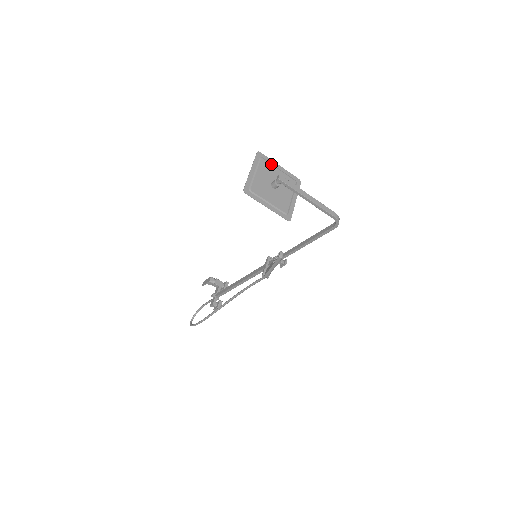
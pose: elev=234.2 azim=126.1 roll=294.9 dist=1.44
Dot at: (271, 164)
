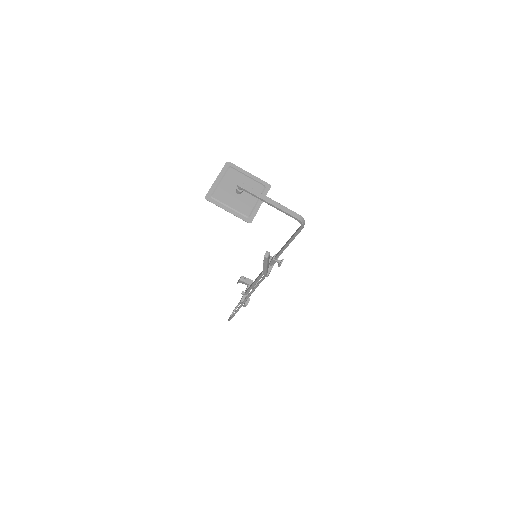
Dot at: (239, 172)
